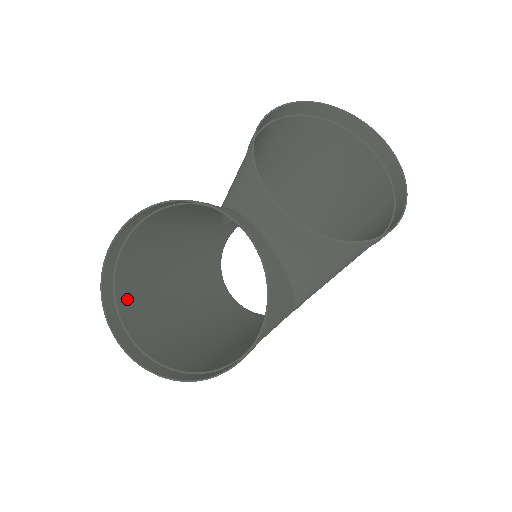
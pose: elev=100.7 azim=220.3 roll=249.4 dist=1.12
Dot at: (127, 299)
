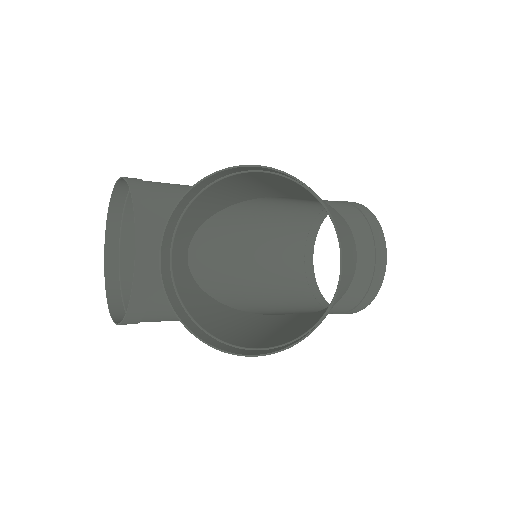
Dot at: occluded
